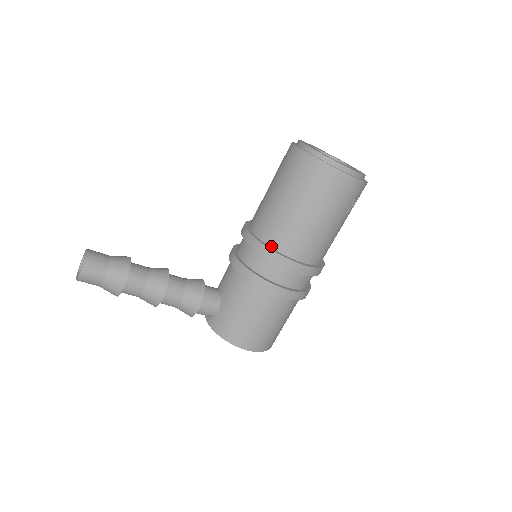
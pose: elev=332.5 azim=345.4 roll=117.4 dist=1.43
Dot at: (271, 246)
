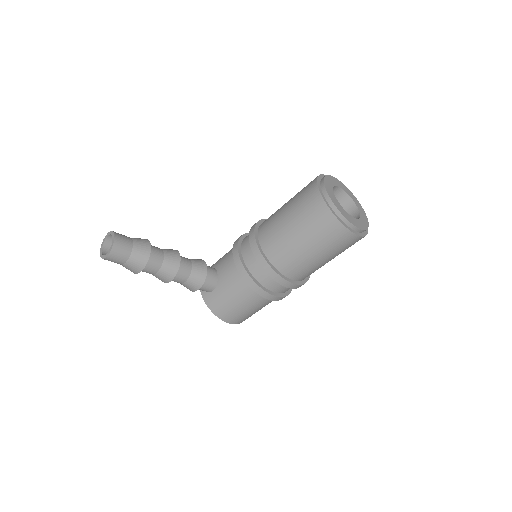
Dot at: (273, 264)
